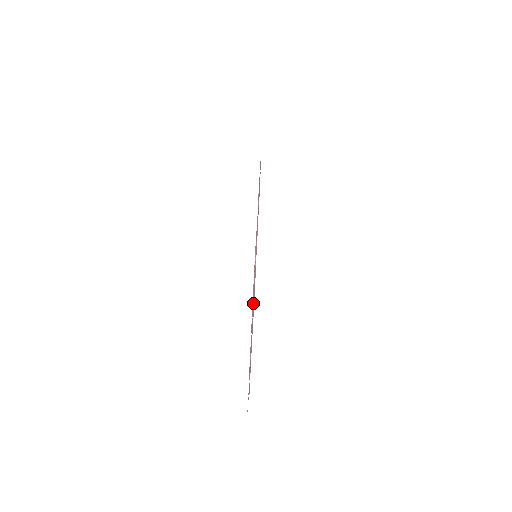
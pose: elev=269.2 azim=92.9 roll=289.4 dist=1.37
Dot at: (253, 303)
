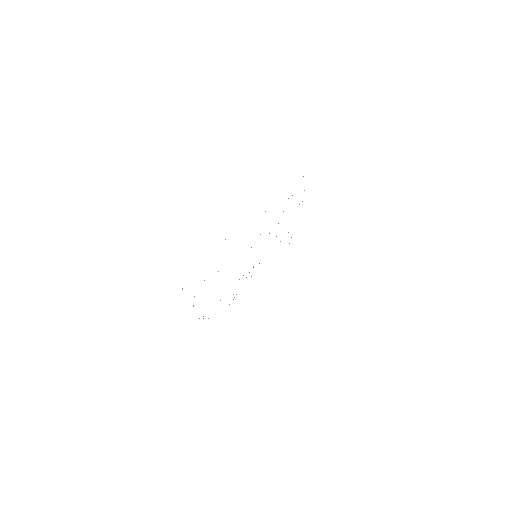
Dot at: occluded
